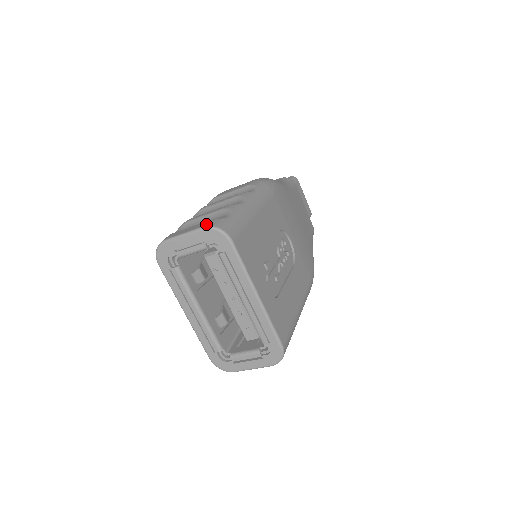
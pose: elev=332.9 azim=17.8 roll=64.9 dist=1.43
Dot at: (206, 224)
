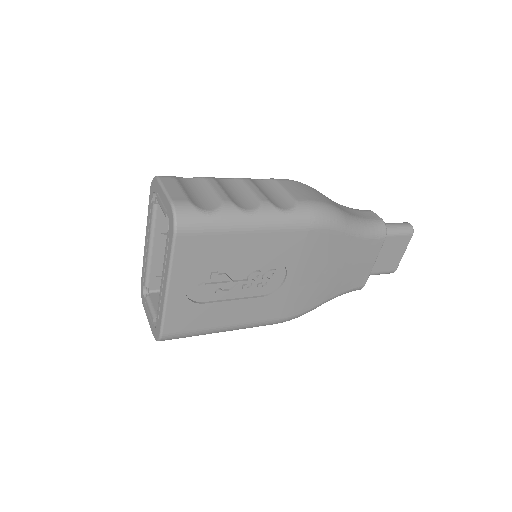
Dot at: (177, 201)
